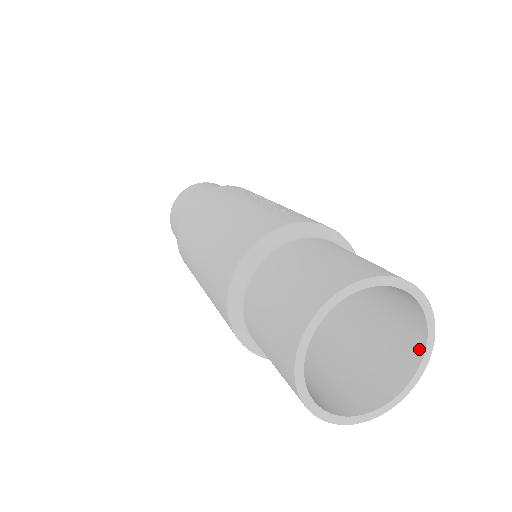
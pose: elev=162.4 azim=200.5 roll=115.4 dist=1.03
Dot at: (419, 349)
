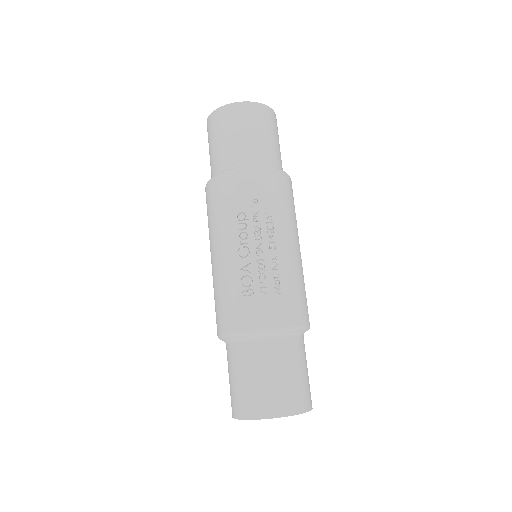
Dot at: occluded
